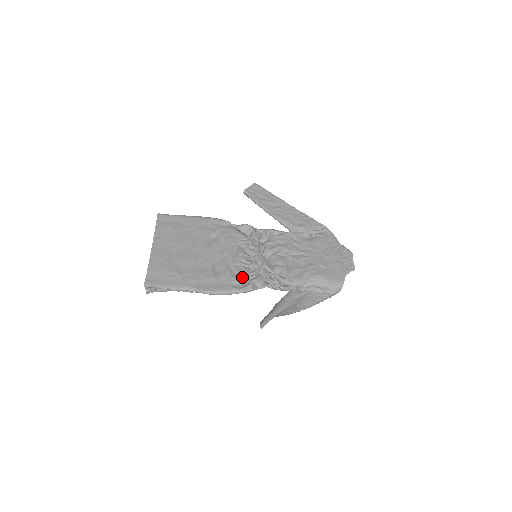
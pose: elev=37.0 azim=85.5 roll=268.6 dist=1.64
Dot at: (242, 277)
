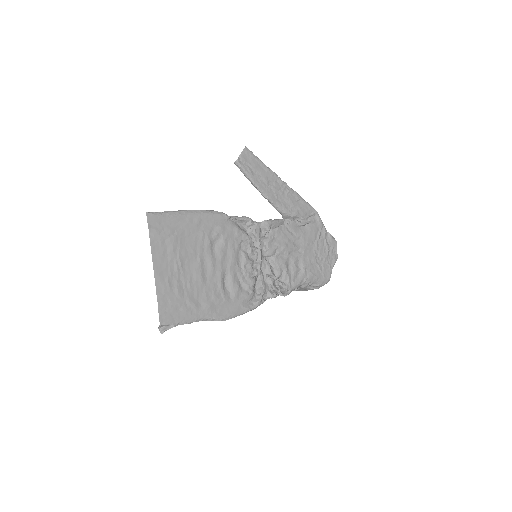
Dot at: (252, 292)
